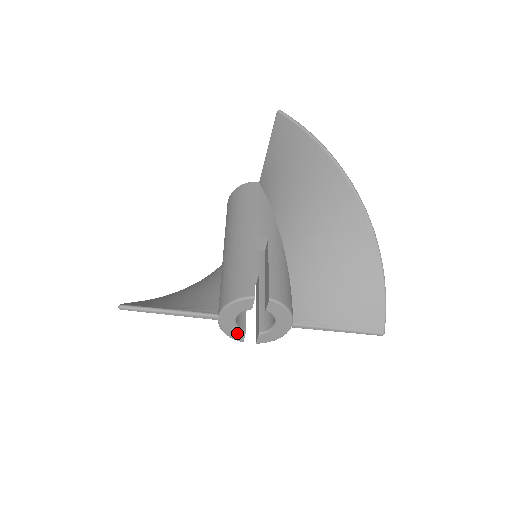
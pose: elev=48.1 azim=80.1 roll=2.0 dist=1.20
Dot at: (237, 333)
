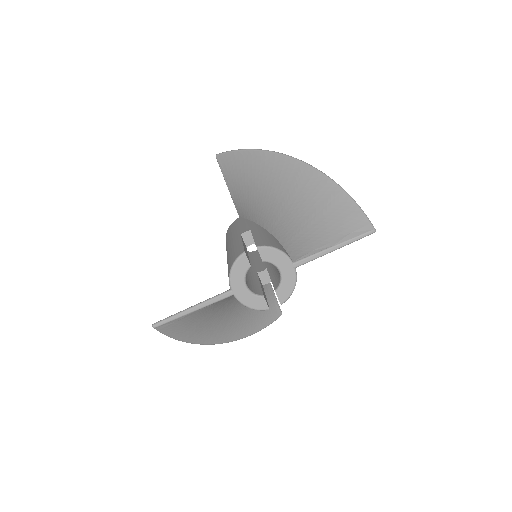
Dot at: (257, 301)
